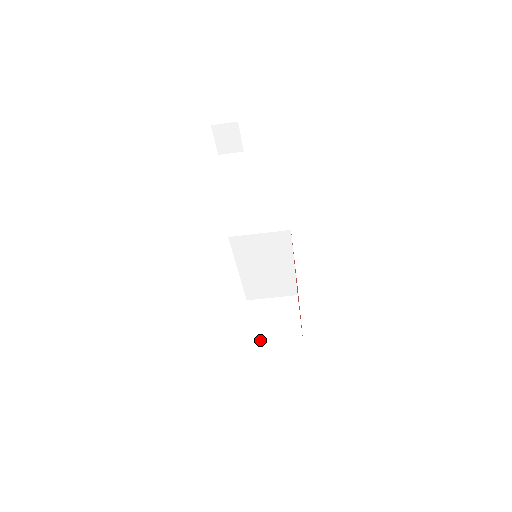
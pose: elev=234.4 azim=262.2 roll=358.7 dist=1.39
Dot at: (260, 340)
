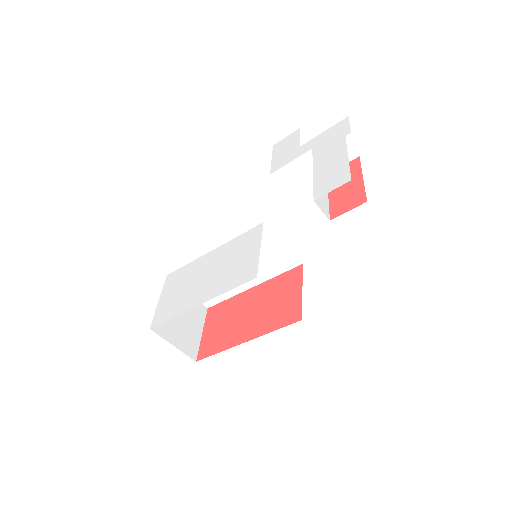
Dot at: (164, 324)
